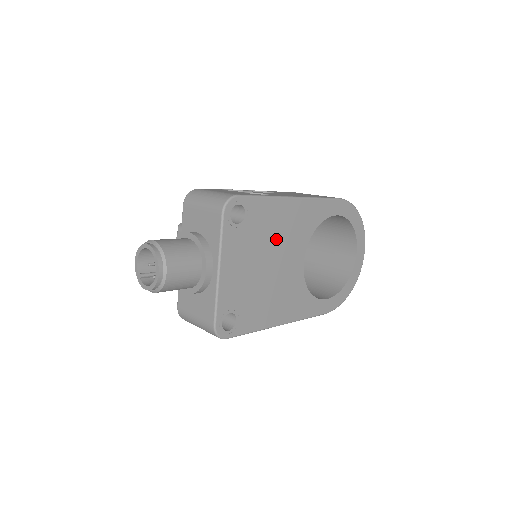
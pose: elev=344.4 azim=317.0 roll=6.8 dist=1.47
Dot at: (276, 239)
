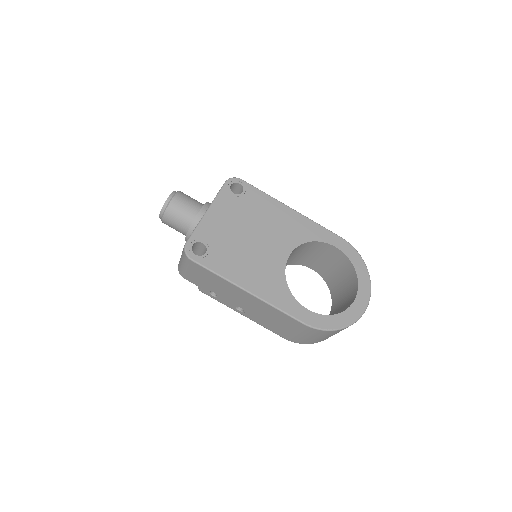
Dot at: (265, 223)
